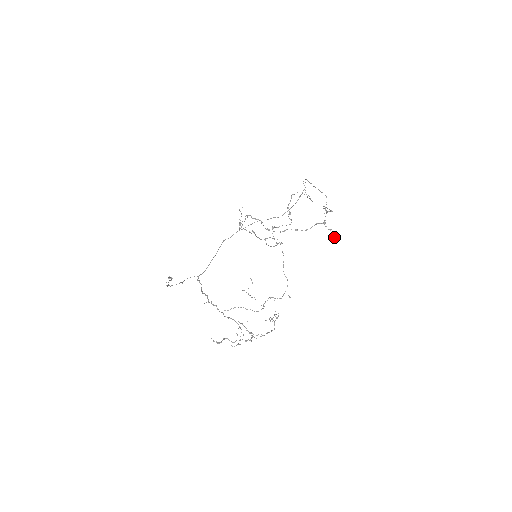
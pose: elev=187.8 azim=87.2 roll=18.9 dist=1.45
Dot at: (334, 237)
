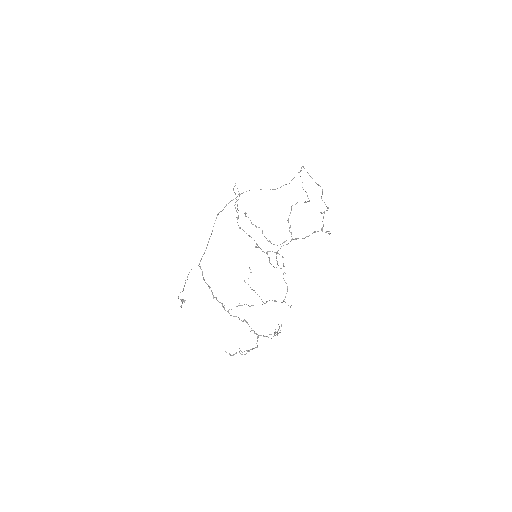
Dot at: (329, 234)
